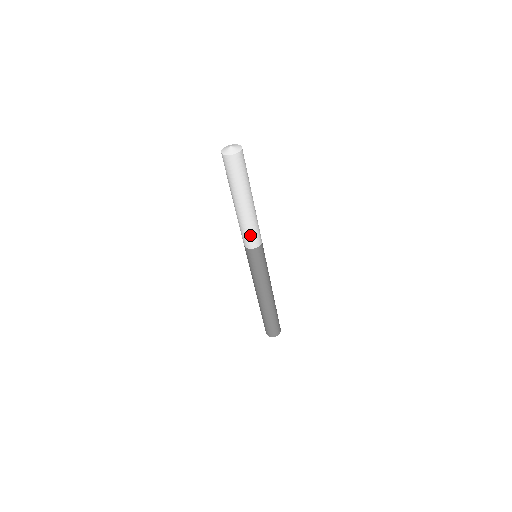
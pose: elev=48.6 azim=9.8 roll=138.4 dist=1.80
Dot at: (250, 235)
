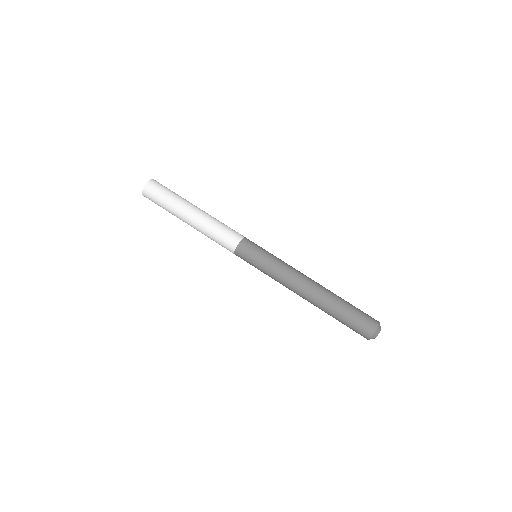
Dot at: (220, 239)
